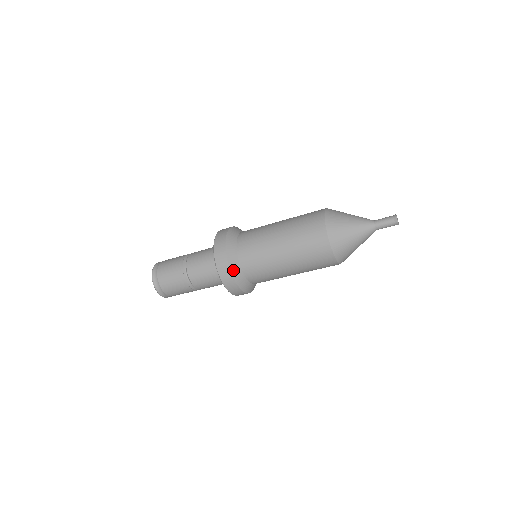
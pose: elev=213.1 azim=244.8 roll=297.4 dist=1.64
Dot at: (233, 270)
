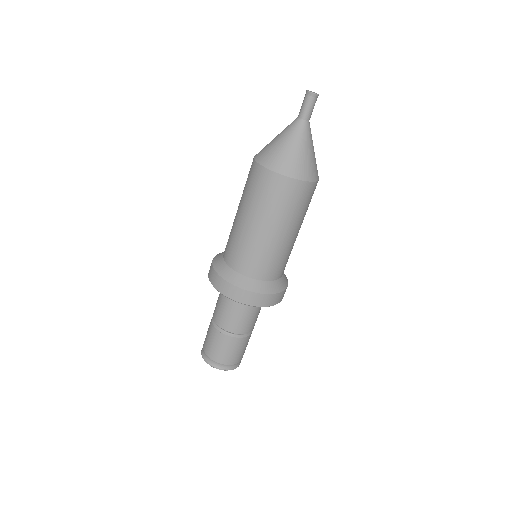
Dot at: (241, 285)
